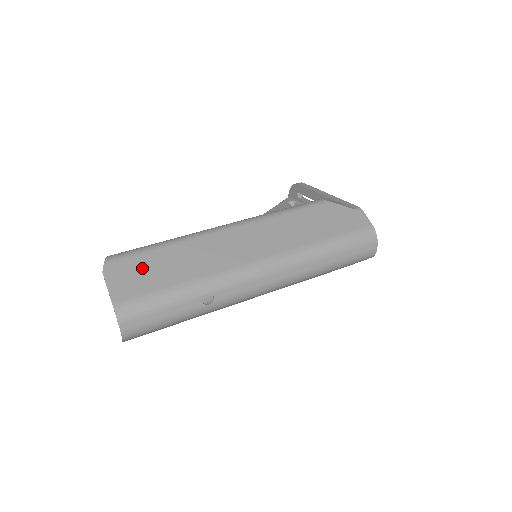
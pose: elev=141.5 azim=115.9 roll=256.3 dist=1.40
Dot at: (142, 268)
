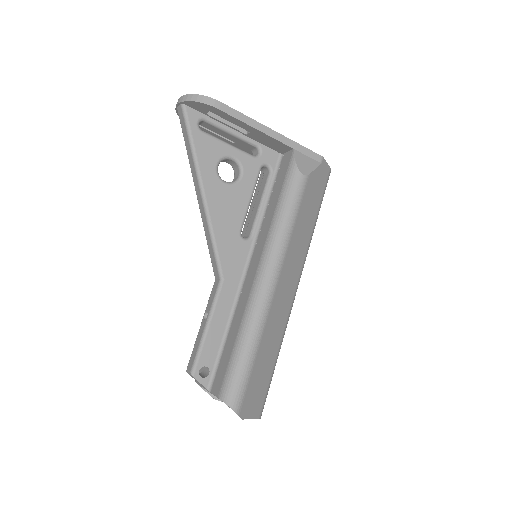
Dot at: (256, 384)
